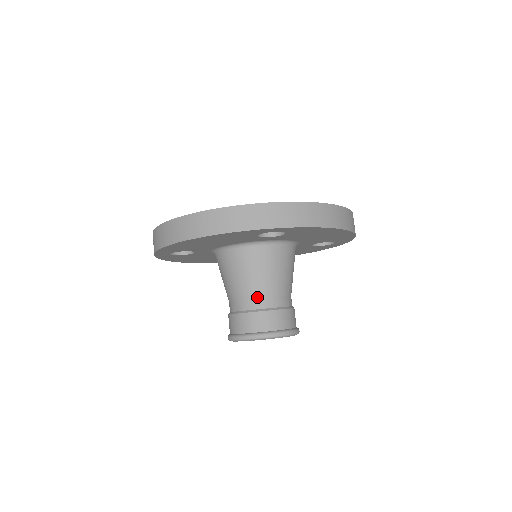
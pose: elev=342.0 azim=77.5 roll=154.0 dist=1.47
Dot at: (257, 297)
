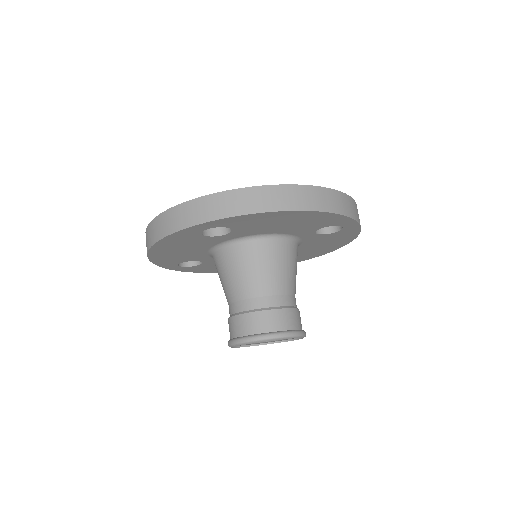
Dot at: (238, 299)
